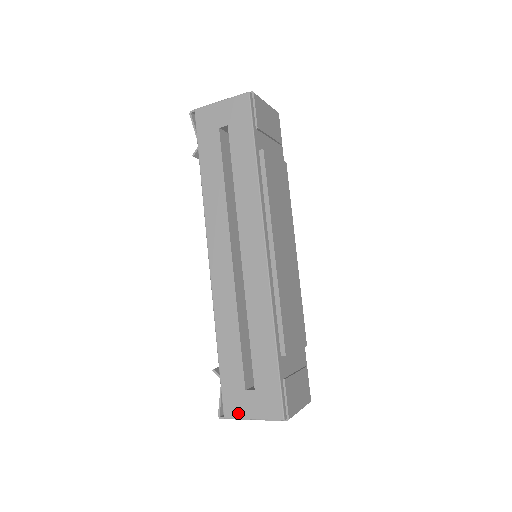
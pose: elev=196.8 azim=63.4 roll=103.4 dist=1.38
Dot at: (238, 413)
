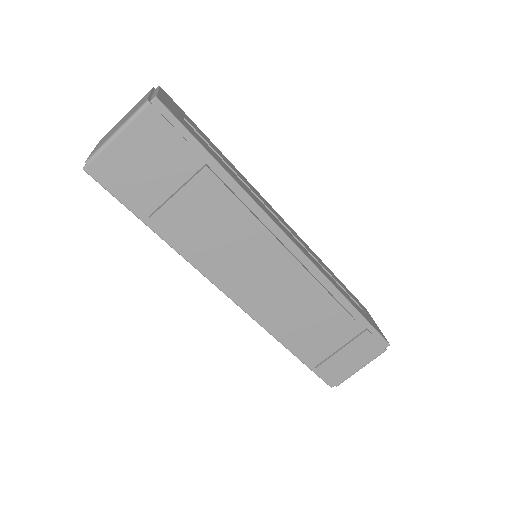
Dot at: occluded
